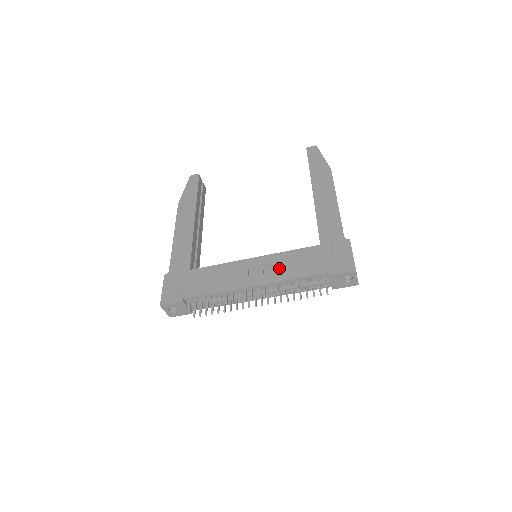
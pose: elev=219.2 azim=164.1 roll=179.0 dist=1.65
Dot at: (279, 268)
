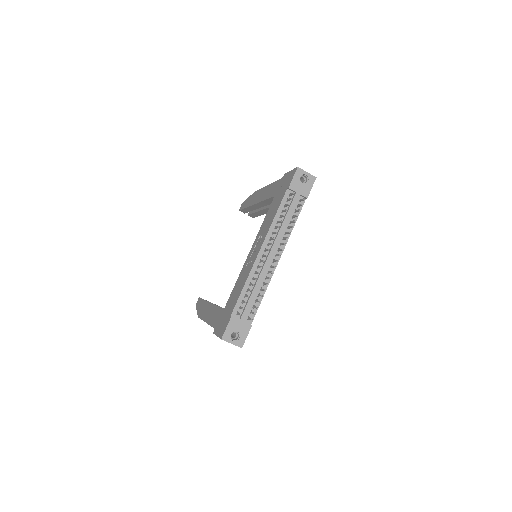
Dot at: (265, 229)
